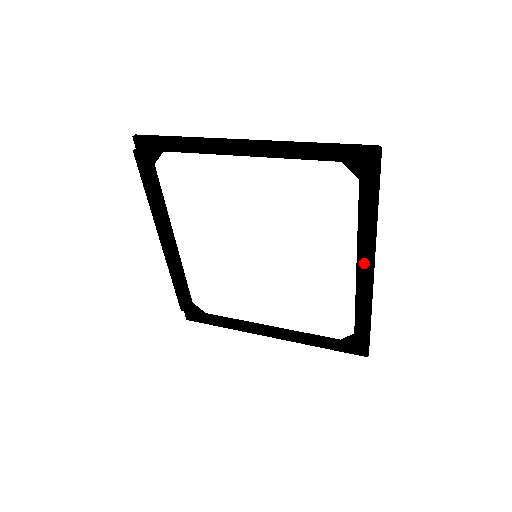
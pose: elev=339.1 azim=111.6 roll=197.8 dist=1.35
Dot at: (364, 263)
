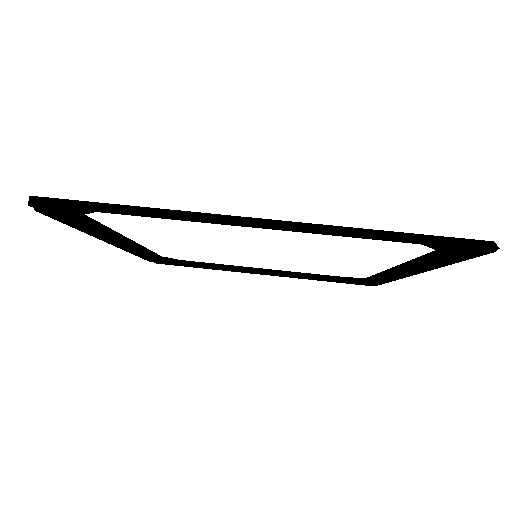
Dot at: (406, 273)
